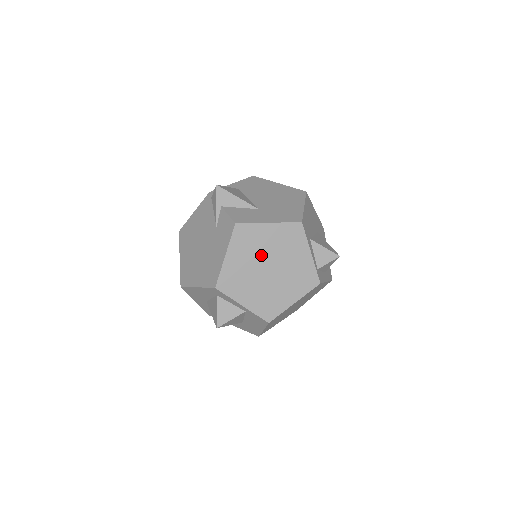
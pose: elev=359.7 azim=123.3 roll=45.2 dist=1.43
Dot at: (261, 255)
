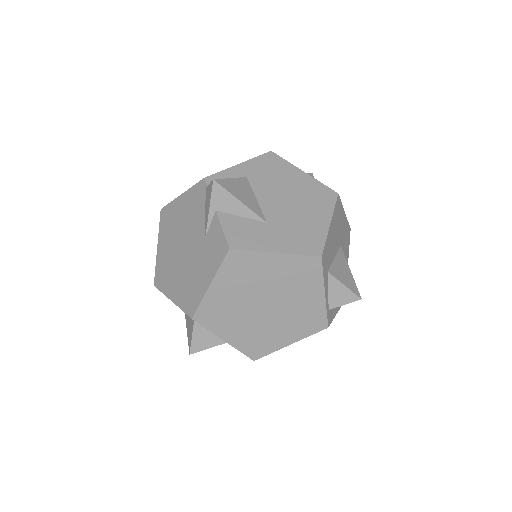
Dot at: (258, 289)
